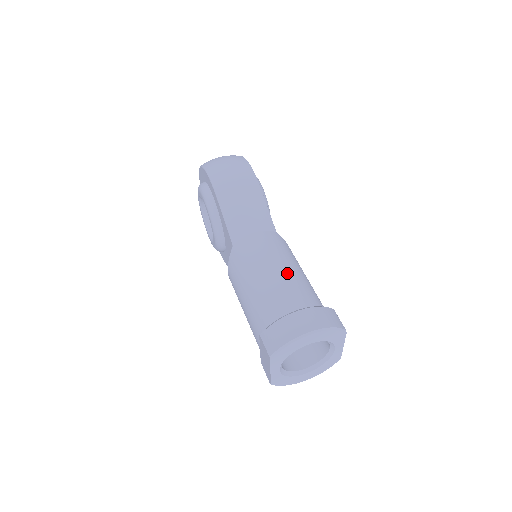
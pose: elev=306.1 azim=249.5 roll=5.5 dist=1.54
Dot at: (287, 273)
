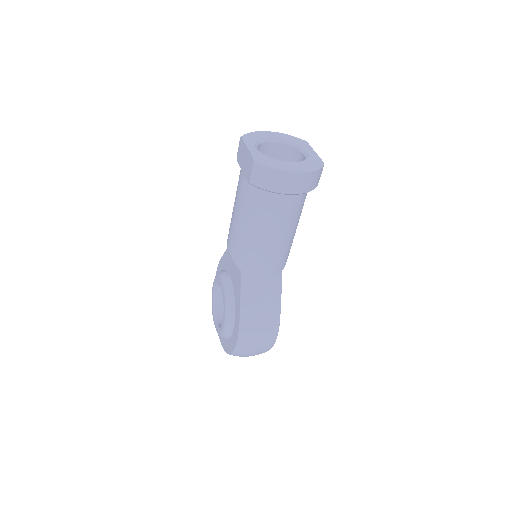
Dot at: occluded
